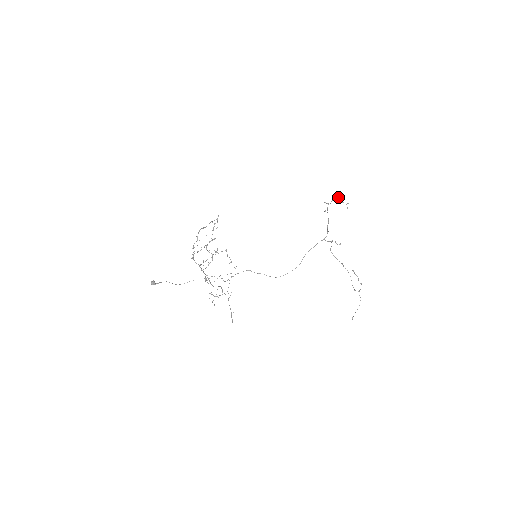
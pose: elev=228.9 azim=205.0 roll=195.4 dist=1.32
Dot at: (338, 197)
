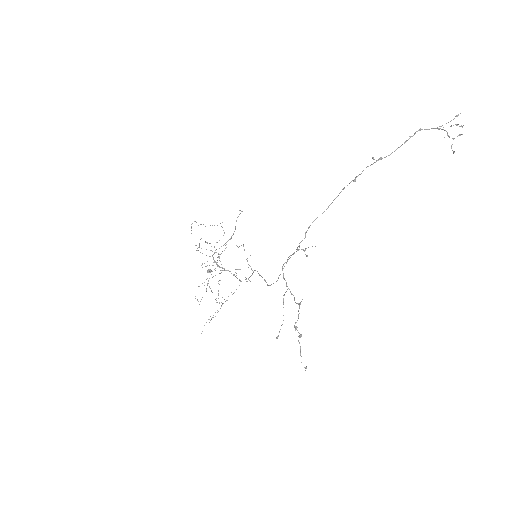
Dot at: (436, 128)
